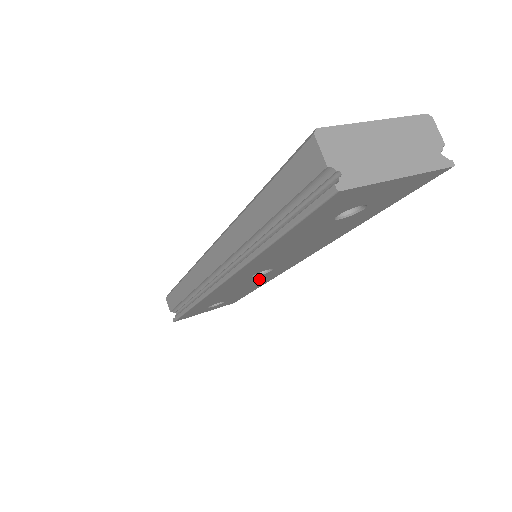
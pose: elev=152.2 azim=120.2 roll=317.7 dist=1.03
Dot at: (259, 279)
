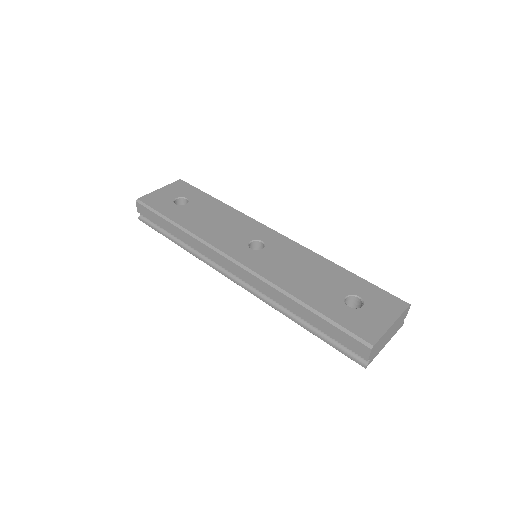
Dot at: occluded
